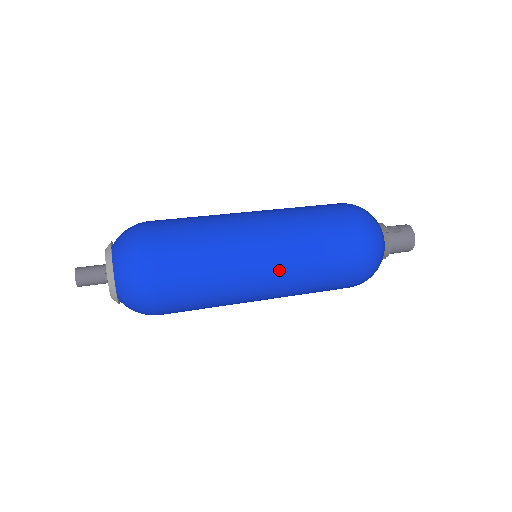
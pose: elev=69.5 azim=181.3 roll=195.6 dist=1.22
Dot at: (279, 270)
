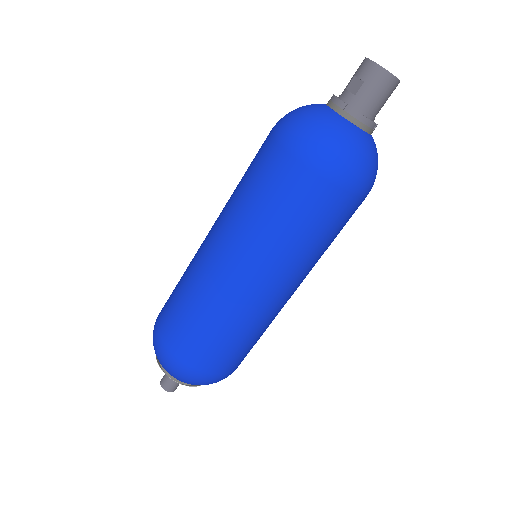
Dot at: (270, 277)
